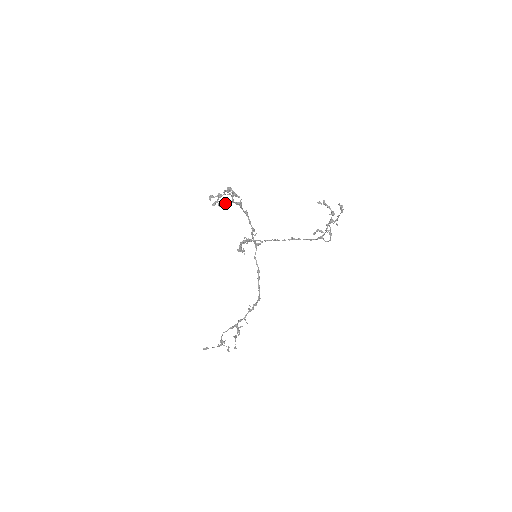
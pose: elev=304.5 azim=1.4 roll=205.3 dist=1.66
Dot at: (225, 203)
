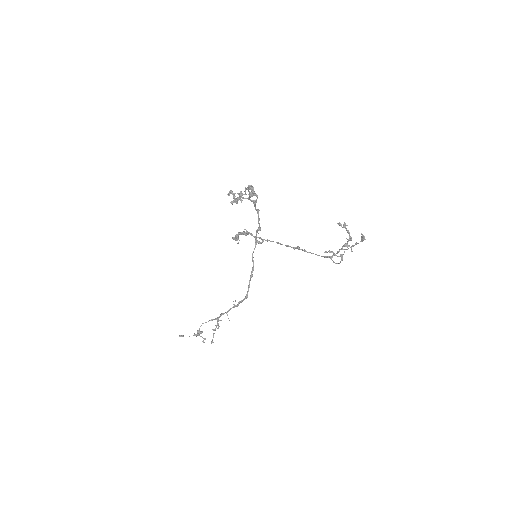
Dot at: (240, 197)
